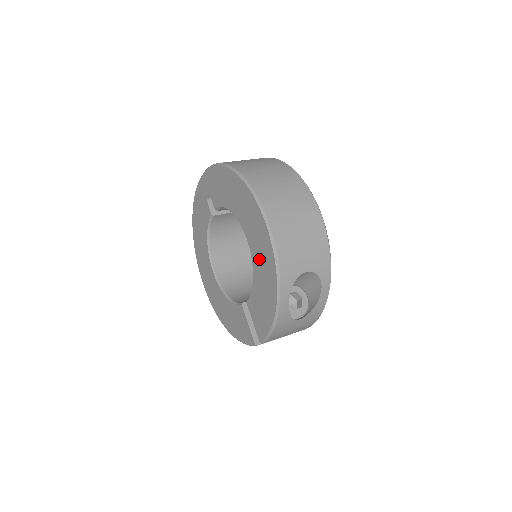
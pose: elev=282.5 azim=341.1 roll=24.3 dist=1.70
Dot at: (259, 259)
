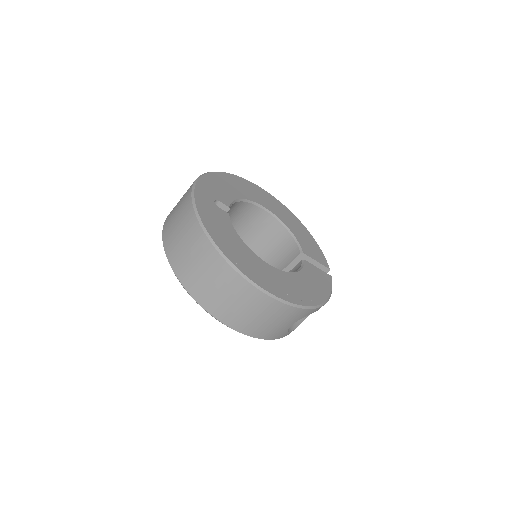
Dot at: occluded
